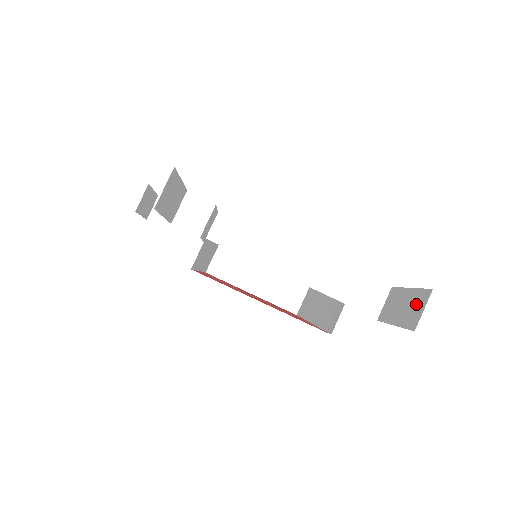
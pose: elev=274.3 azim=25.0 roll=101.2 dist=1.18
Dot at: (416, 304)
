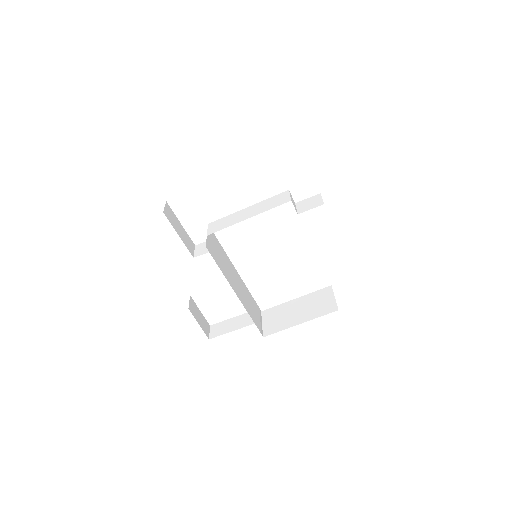
Dot at: occluded
